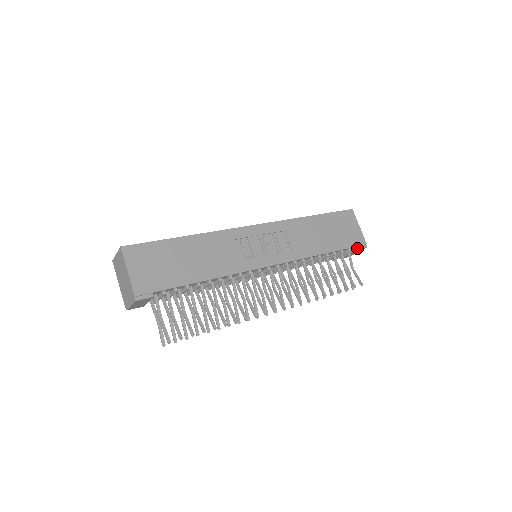
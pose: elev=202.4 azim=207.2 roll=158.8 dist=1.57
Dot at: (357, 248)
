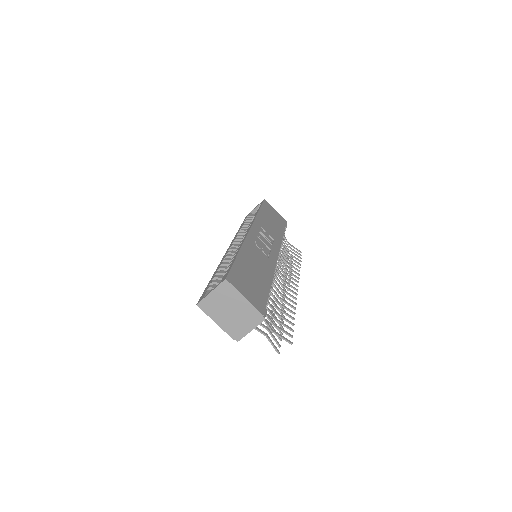
Dot at: (286, 226)
